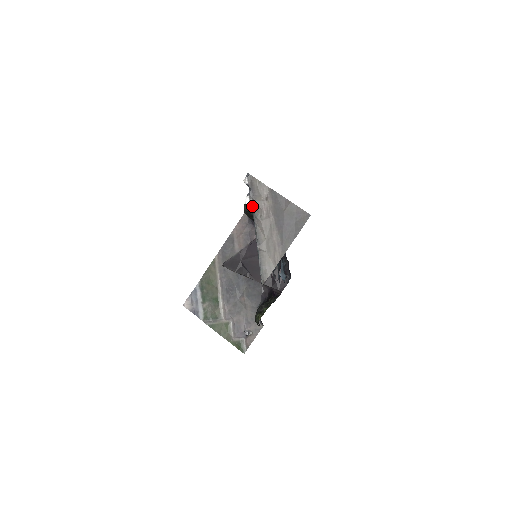
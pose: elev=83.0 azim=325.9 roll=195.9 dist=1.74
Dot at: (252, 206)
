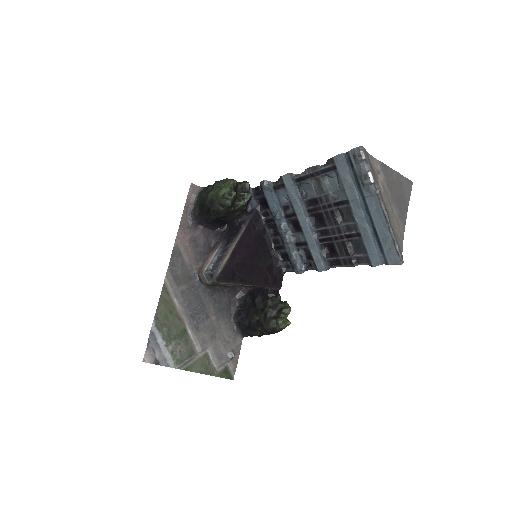
Dot at: (376, 182)
